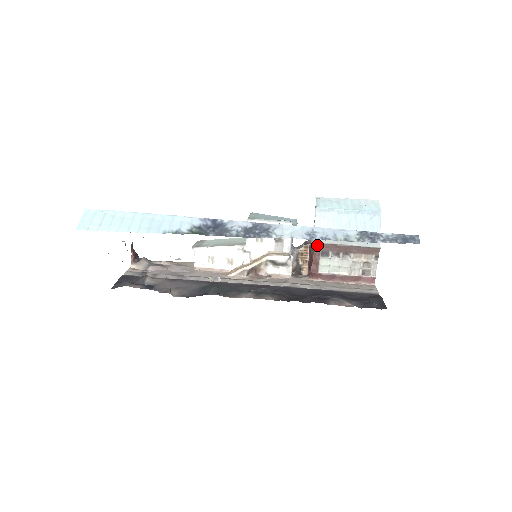
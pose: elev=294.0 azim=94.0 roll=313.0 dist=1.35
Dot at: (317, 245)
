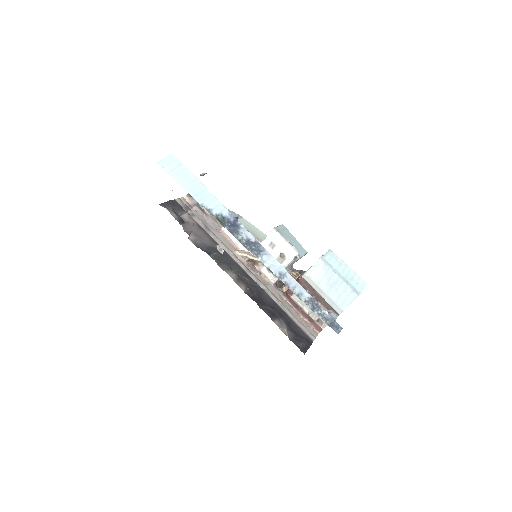
Dot at: (303, 279)
